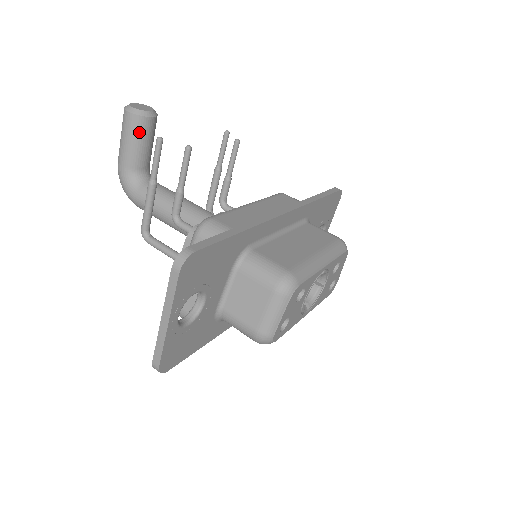
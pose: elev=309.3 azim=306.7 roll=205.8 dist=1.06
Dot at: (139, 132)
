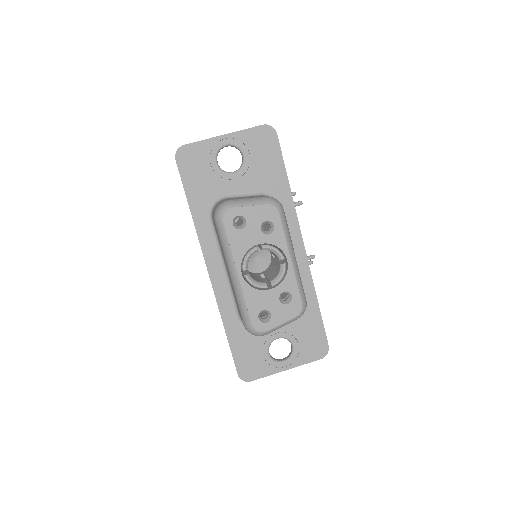
Dot at: occluded
